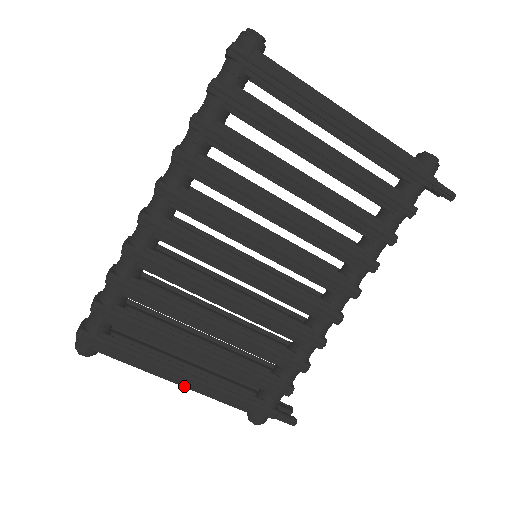
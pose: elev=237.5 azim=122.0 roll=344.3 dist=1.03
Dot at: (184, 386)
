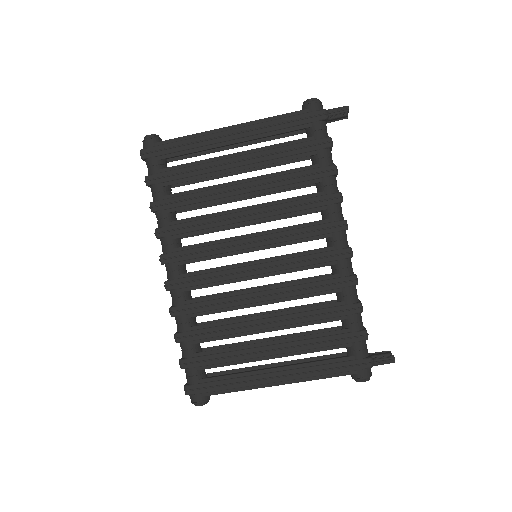
Dot at: (282, 384)
